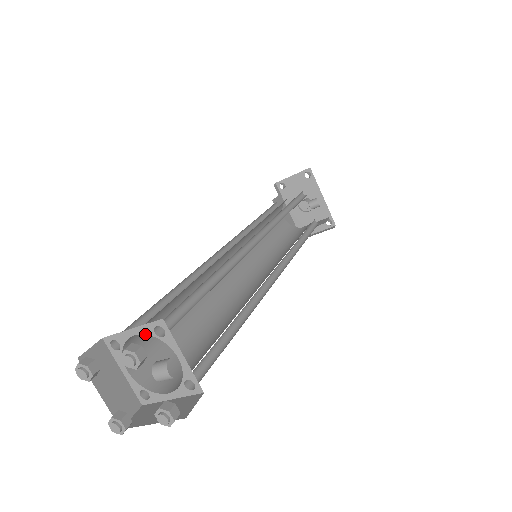
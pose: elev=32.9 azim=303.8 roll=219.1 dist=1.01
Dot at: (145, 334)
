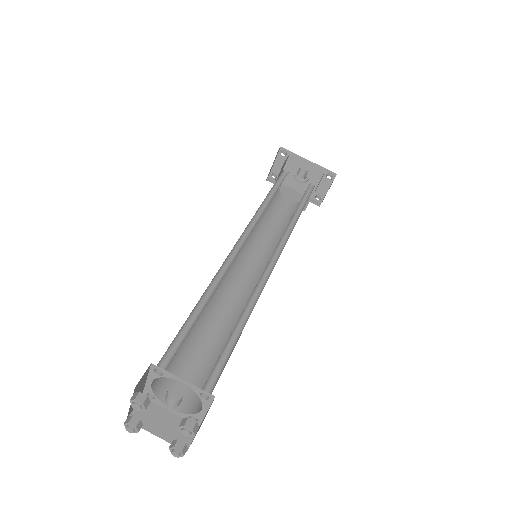
Dot at: occluded
